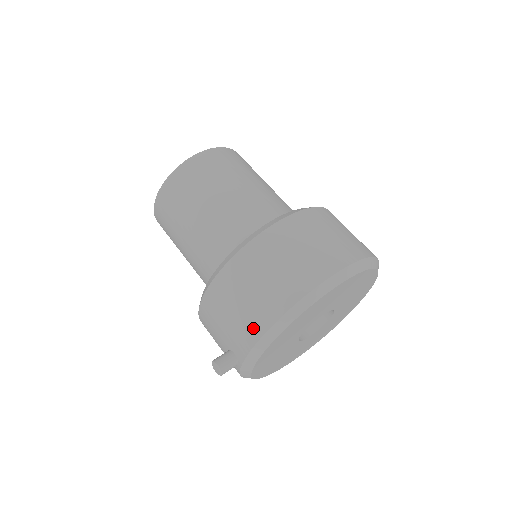
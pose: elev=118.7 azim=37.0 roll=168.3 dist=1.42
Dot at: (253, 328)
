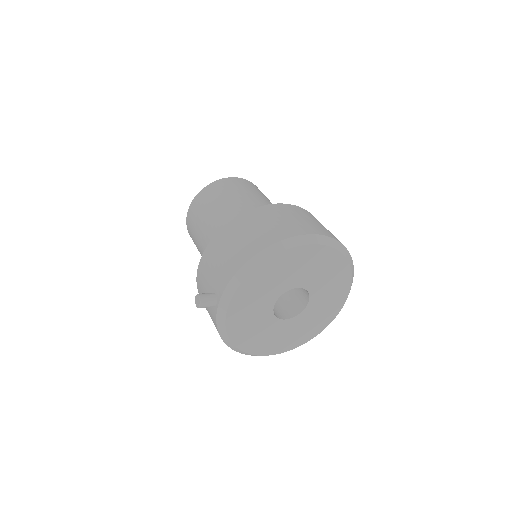
Dot at: (234, 264)
